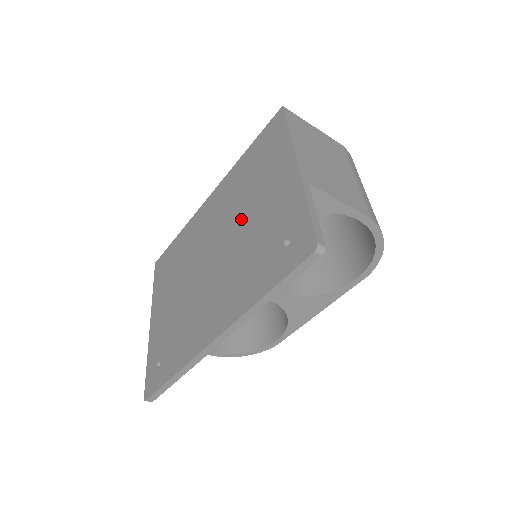
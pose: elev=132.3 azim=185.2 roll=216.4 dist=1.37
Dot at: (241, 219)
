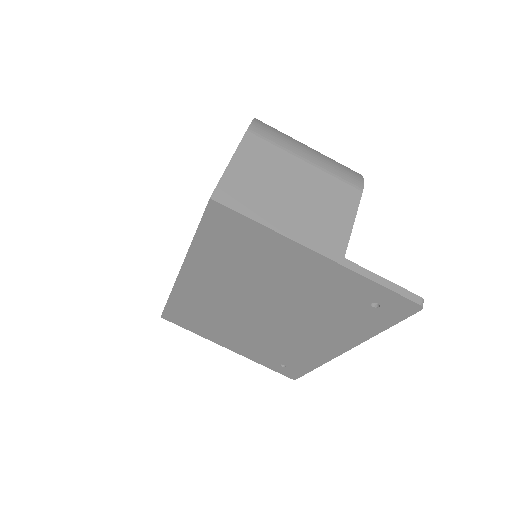
Dot at: (276, 291)
